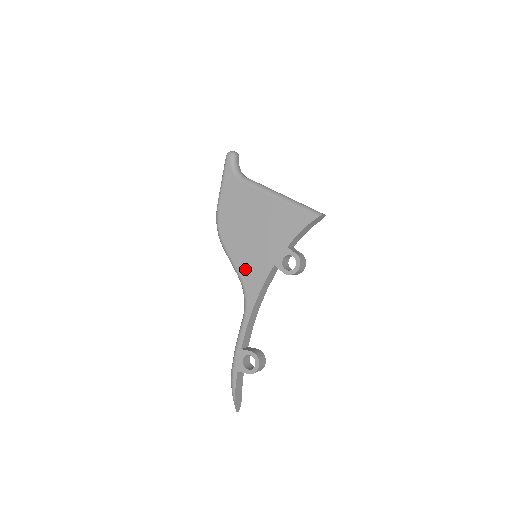
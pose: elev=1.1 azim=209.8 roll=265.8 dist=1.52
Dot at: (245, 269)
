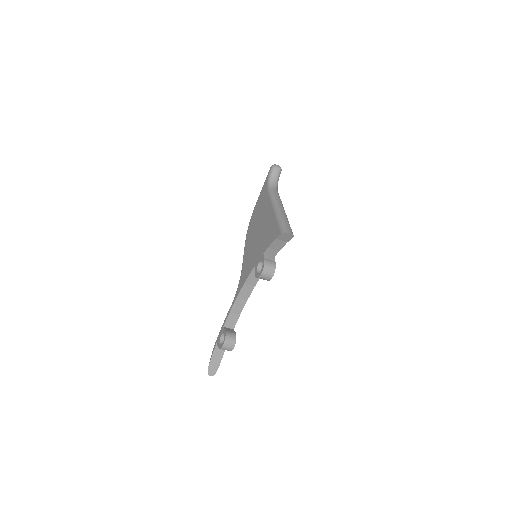
Dot at: (245, 264)
